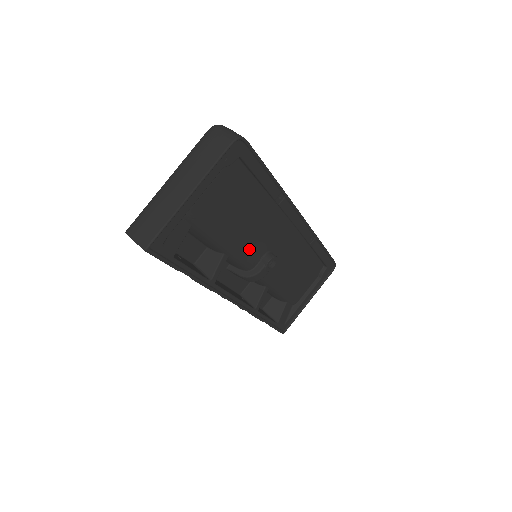
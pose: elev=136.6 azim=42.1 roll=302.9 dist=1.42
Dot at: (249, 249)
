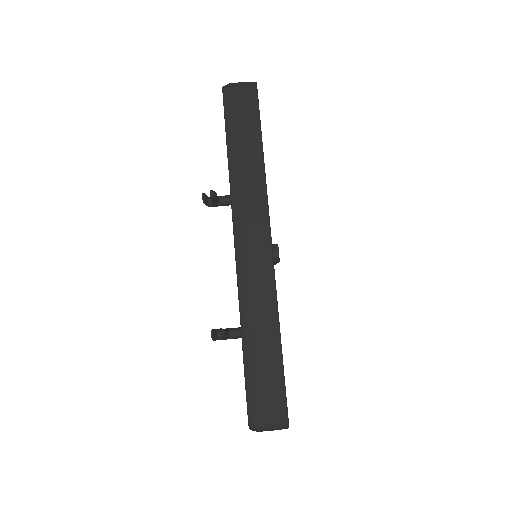
Dot at: occluded
